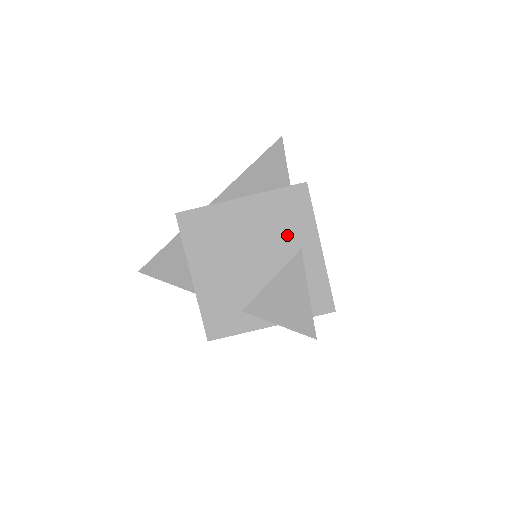
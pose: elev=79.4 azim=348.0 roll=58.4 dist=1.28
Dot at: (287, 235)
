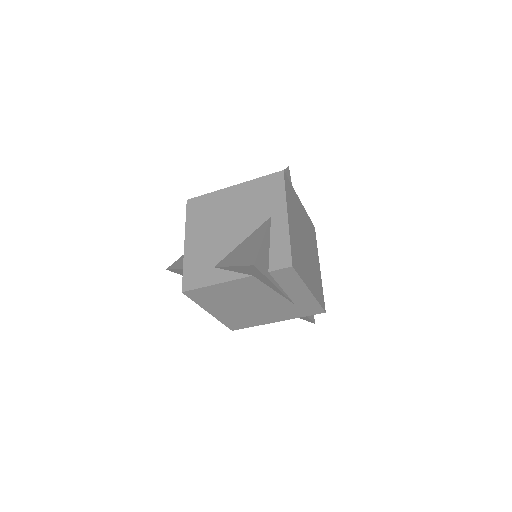
Dot at: (262, 208)
